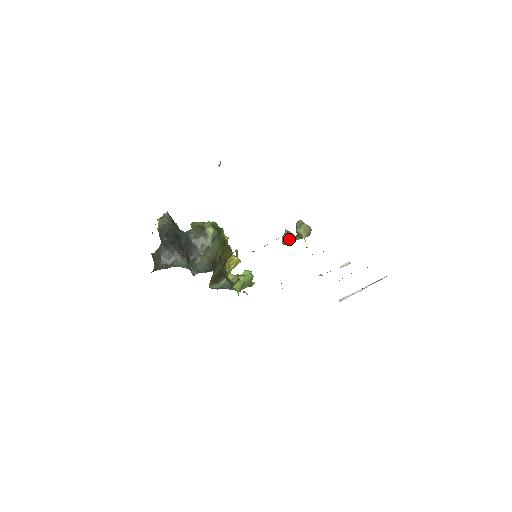
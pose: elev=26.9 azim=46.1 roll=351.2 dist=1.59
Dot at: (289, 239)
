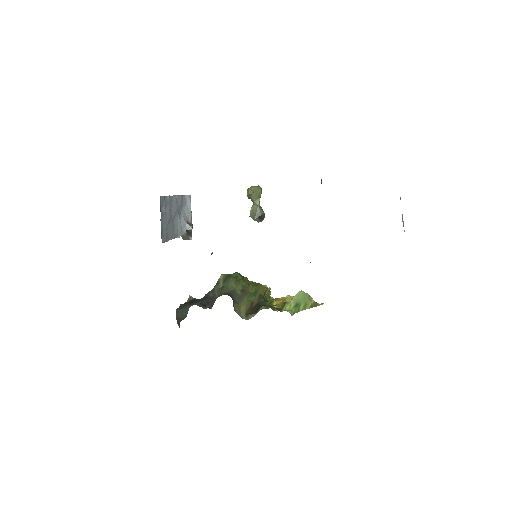
Dot at: (253, 211)
